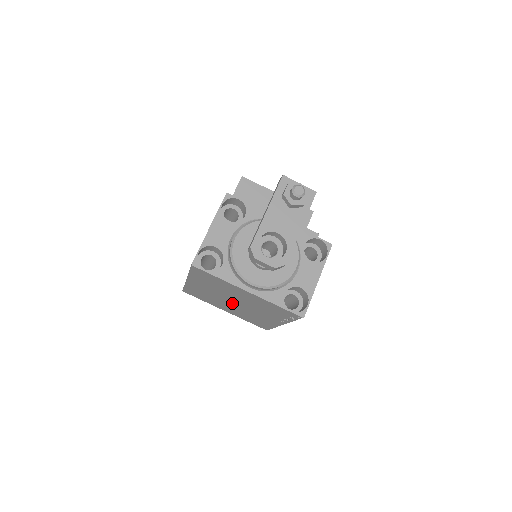
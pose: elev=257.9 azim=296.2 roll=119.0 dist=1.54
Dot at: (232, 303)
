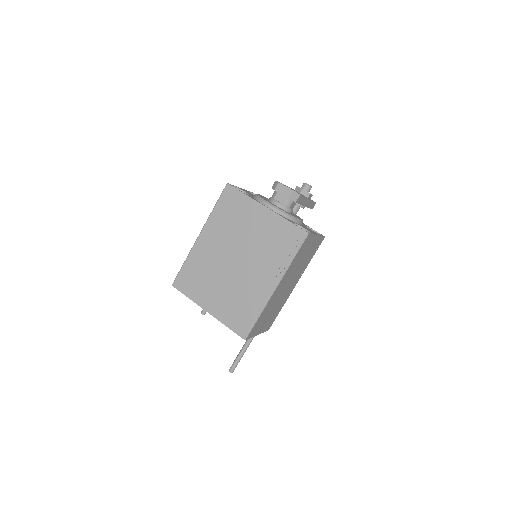
Dot at: (231, 266)
